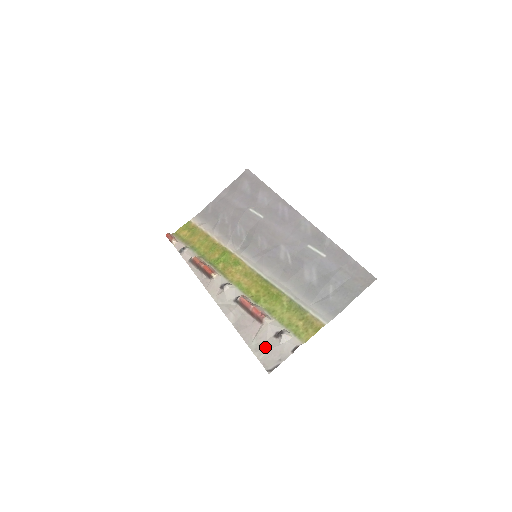
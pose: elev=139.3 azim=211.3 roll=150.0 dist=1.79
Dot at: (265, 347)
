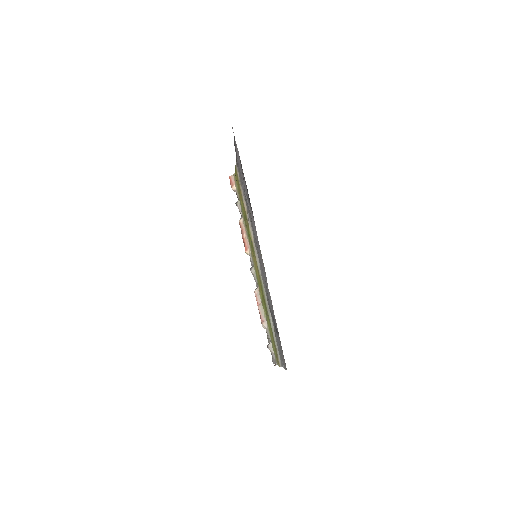
Dot at: occluded
